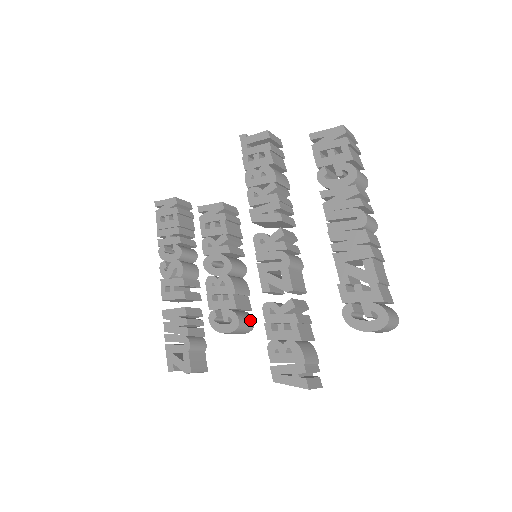
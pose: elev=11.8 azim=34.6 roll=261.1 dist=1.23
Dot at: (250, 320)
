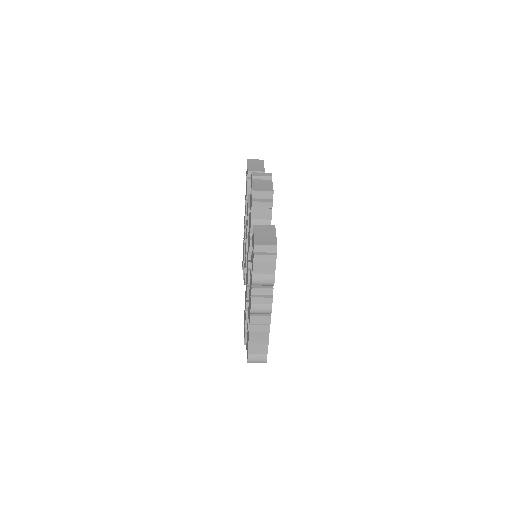
Dot at: occluded
